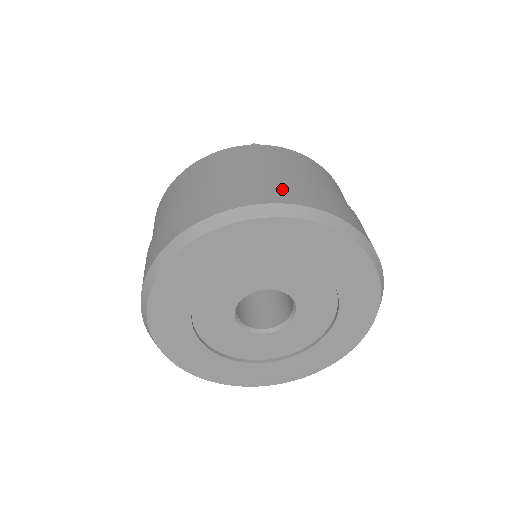
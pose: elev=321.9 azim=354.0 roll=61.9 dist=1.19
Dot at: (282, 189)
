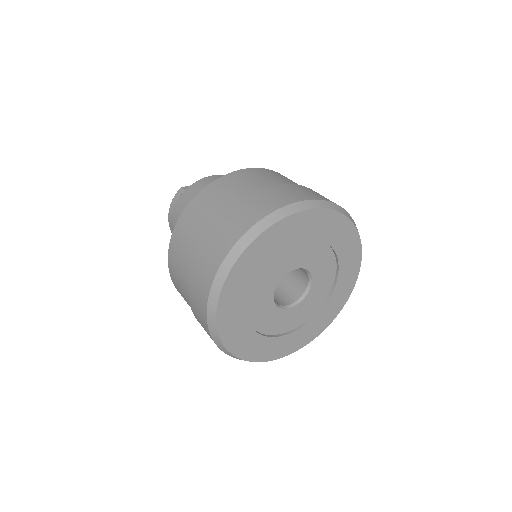
Dot at: occluded
